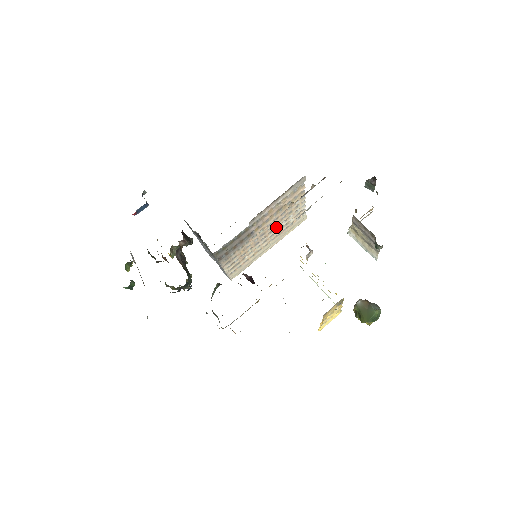
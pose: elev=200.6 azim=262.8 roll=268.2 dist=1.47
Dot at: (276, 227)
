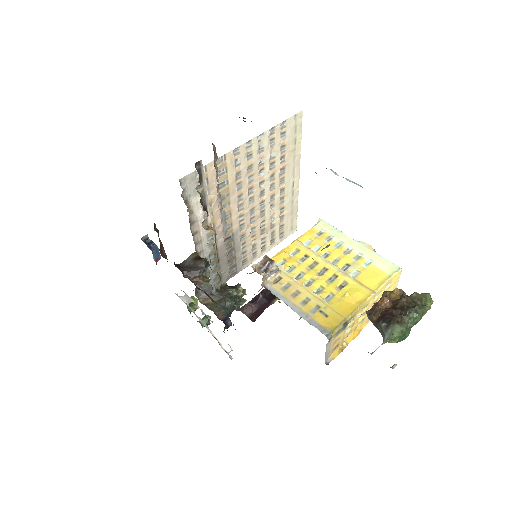
Dot at: (261, 184)
